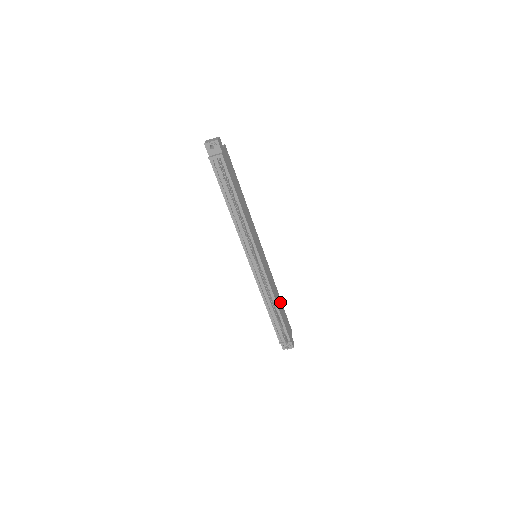
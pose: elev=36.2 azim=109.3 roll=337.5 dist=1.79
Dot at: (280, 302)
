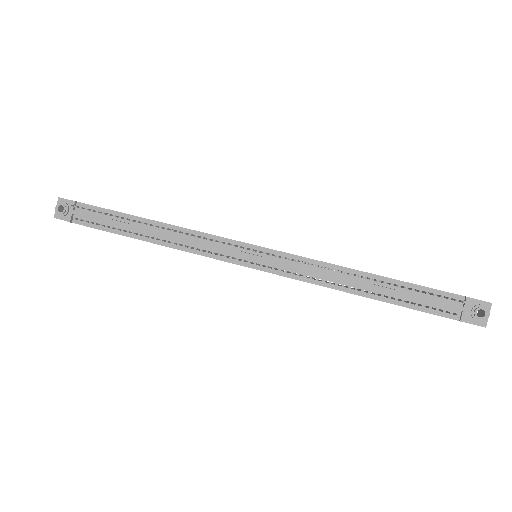
Dot at: occluded
